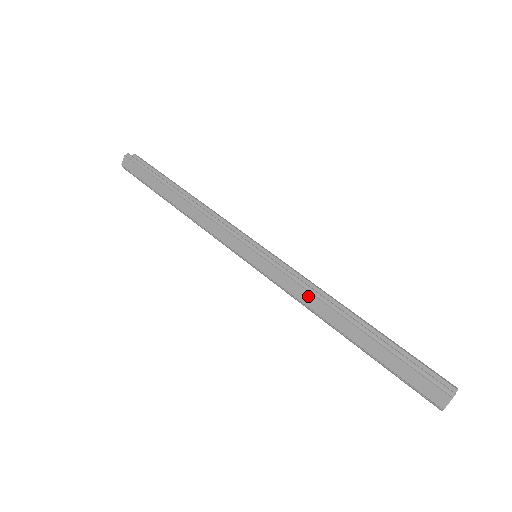
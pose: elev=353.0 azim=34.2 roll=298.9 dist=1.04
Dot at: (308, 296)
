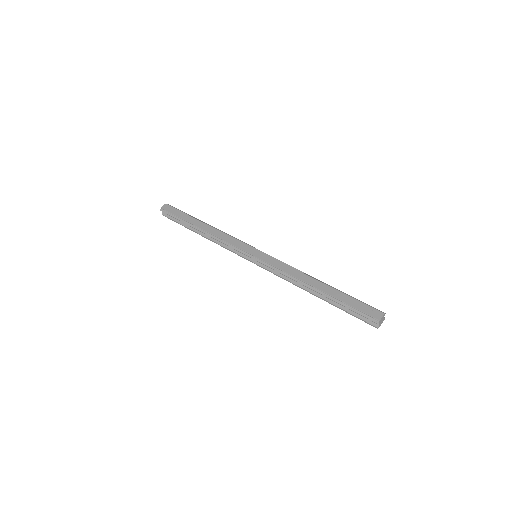
Dot at: (294, 270)
